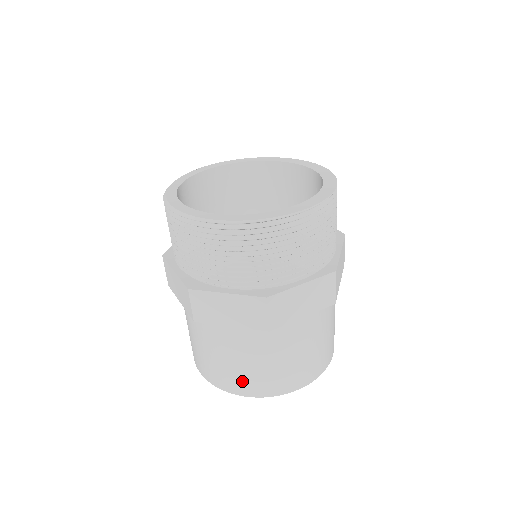
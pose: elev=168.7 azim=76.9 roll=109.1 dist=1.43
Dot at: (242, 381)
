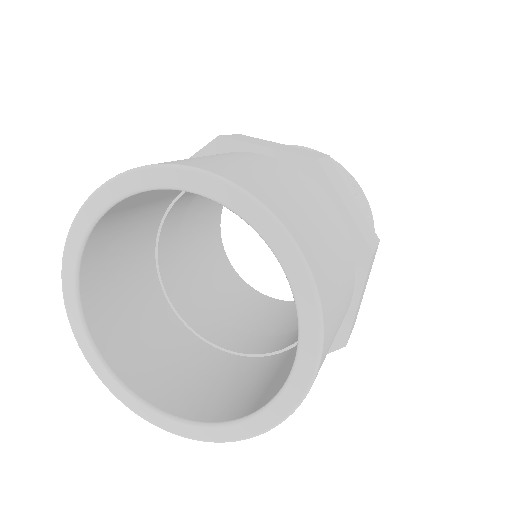
Dot at: occluded
